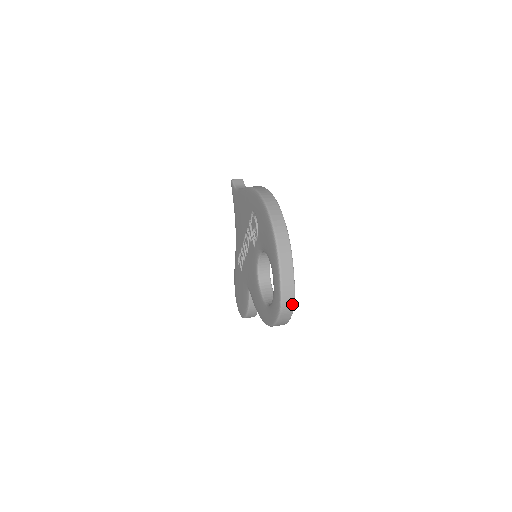
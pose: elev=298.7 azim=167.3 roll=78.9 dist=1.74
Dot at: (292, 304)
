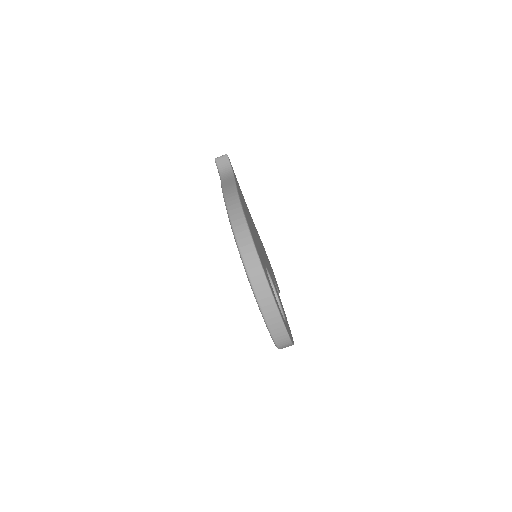
Dot at: (288, 340)
